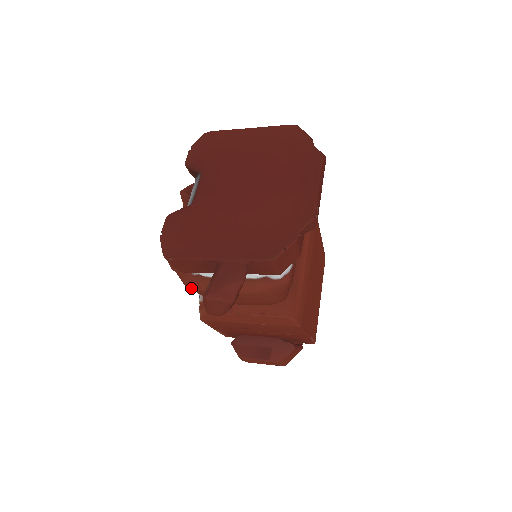
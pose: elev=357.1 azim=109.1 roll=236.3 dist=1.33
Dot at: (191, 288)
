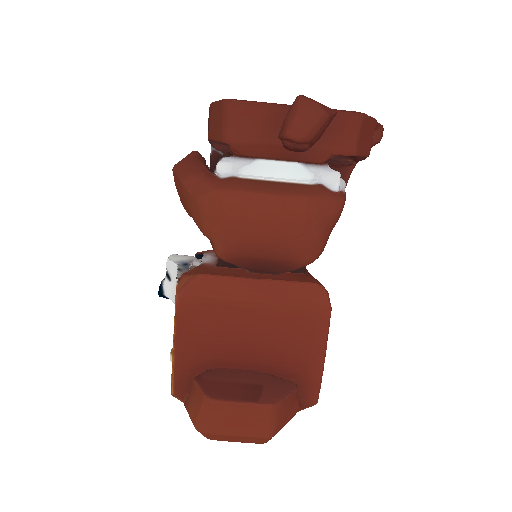
Dot at: (213, 192)
